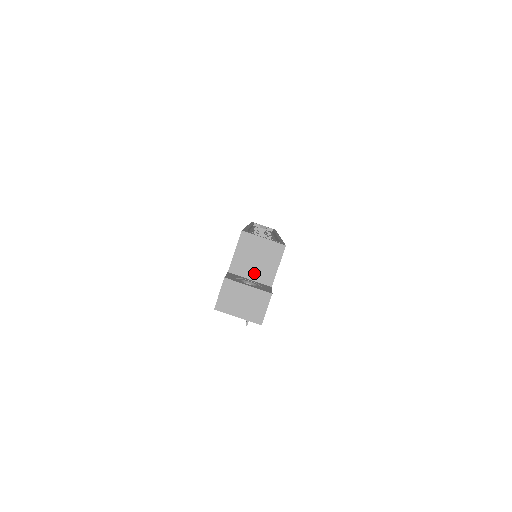
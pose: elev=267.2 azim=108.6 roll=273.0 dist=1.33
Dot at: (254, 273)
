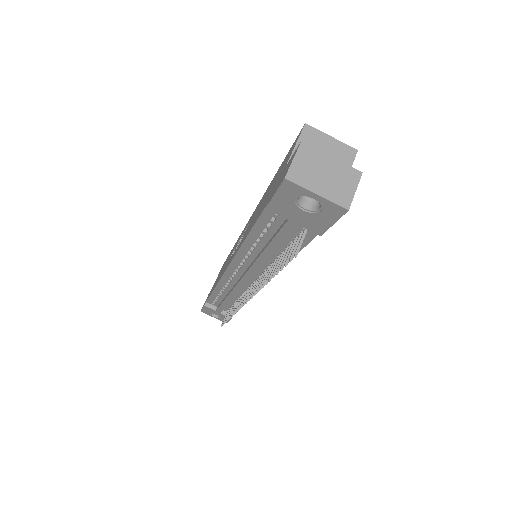
Dot at: occluded
